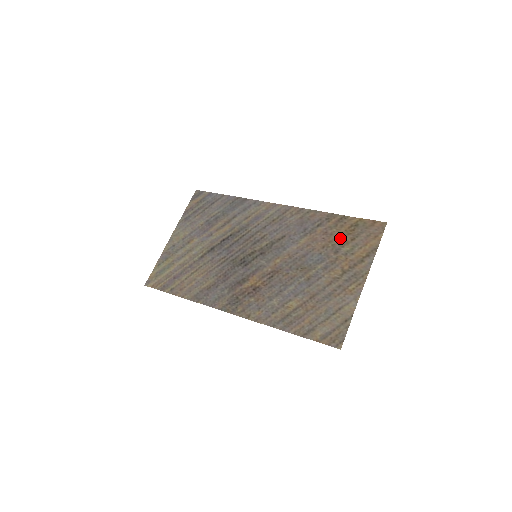
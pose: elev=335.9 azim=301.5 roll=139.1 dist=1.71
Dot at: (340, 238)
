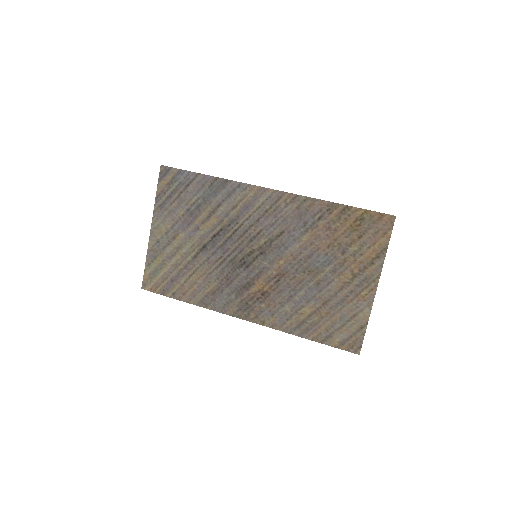
Dot at: (346, 235)
